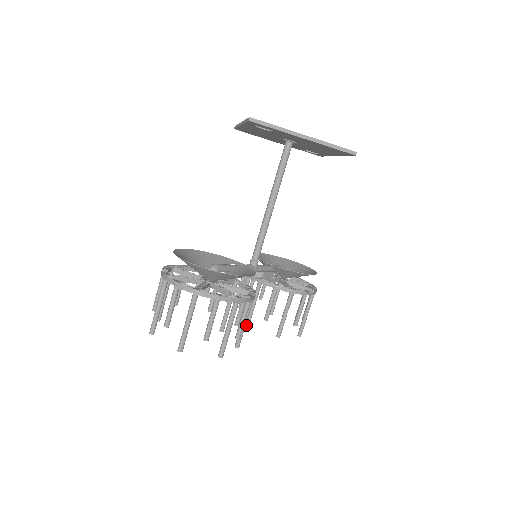
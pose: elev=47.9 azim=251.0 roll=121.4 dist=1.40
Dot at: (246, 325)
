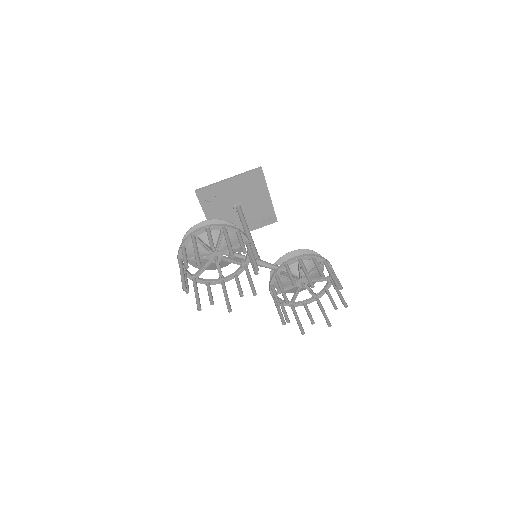
Dot at: (285, 302)
